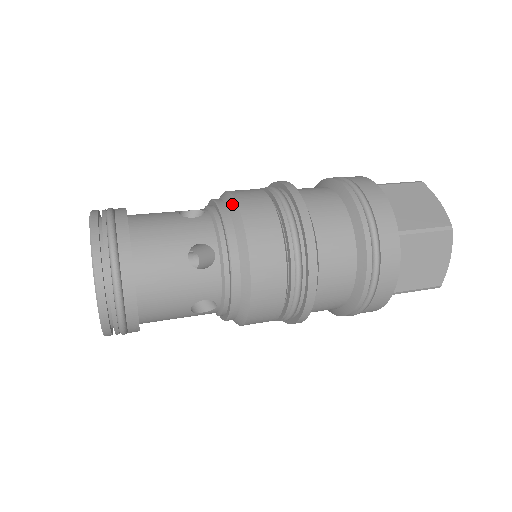
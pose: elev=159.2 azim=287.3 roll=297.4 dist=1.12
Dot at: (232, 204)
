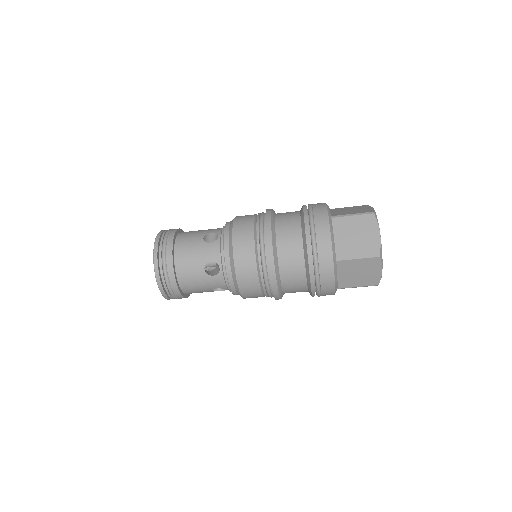
Dot at: occluded
